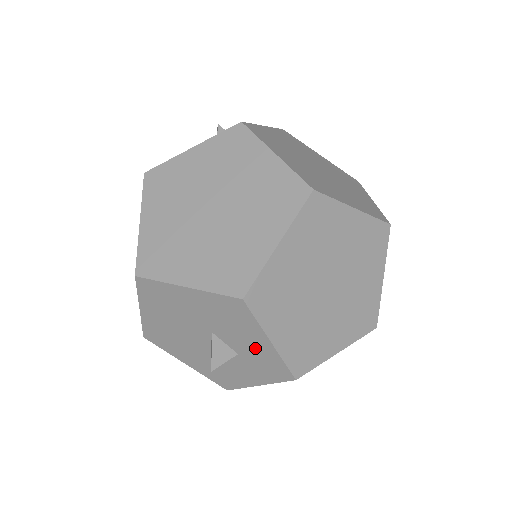
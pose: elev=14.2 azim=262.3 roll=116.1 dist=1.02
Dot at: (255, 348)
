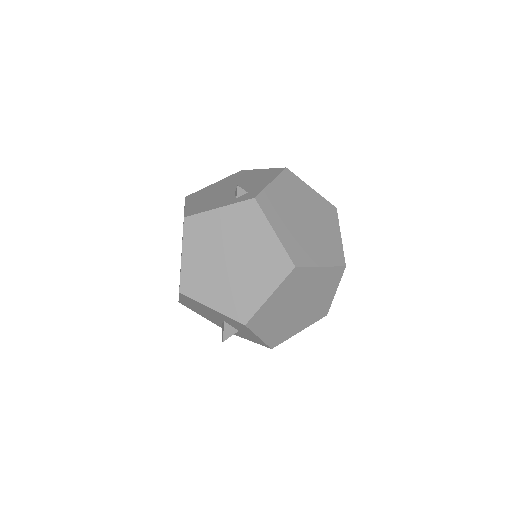
Dot at: (249, 335)
